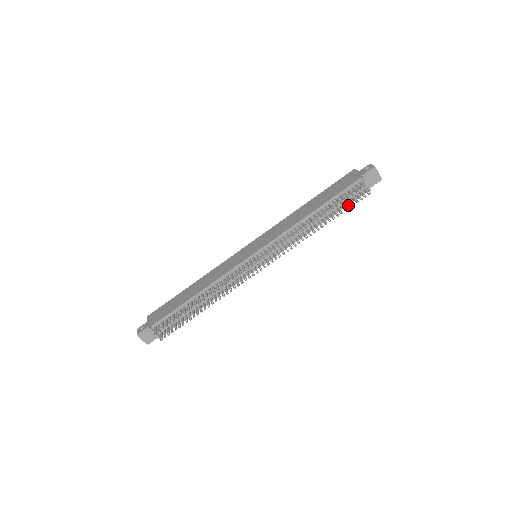
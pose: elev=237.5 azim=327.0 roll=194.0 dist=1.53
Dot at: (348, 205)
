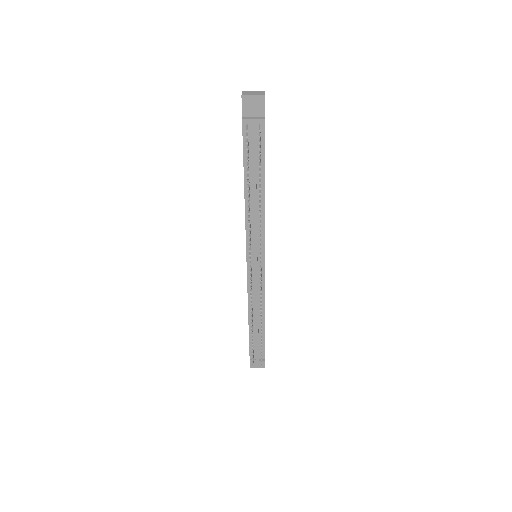
Dot at: (259, 158)
